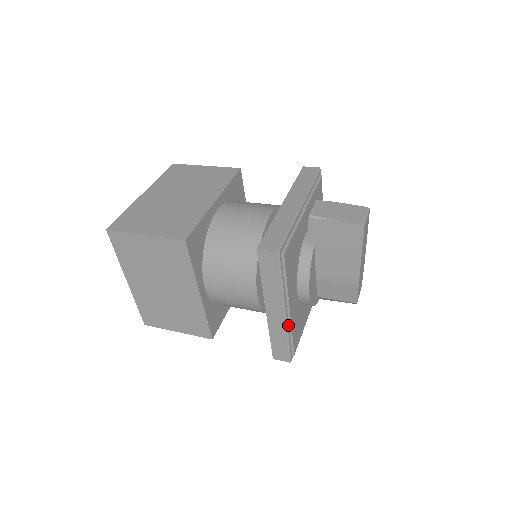
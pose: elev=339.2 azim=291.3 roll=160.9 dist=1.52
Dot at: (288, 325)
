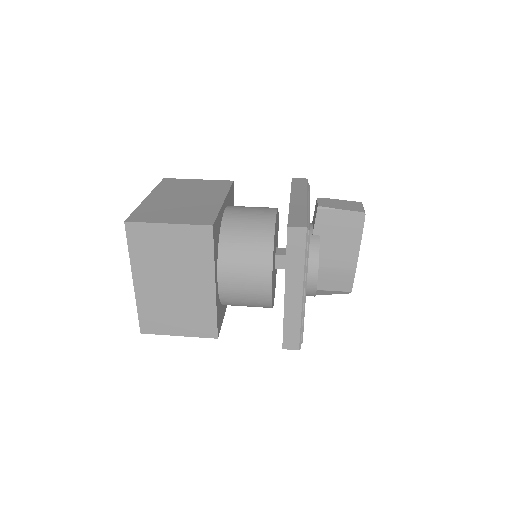
Dot at: (303, 308)
